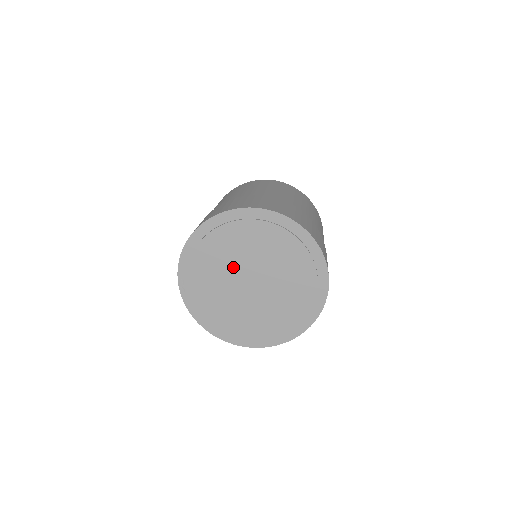
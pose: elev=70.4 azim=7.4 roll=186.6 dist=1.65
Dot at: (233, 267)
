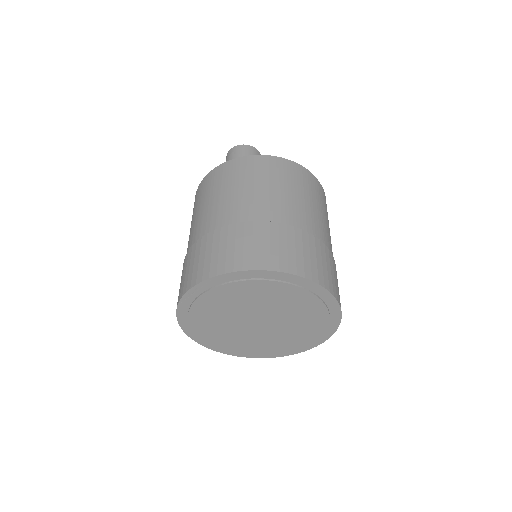
Dot at: (255, 308)
